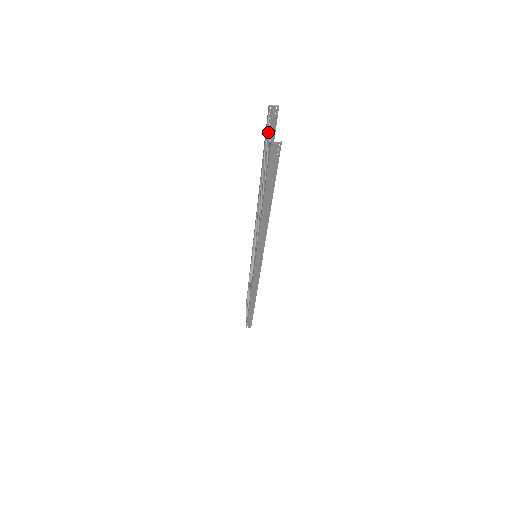
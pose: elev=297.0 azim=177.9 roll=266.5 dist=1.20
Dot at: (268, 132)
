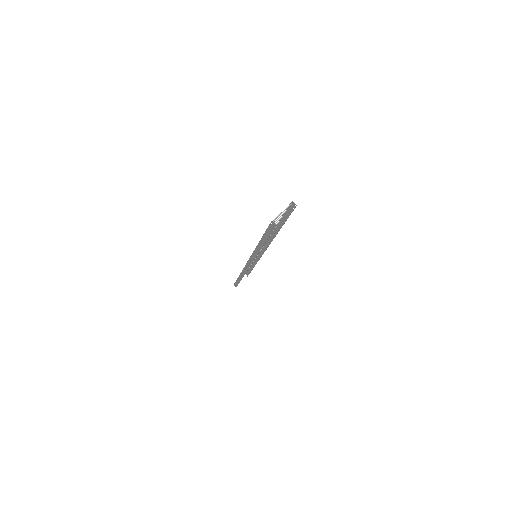
Dot at: (288, 210)
